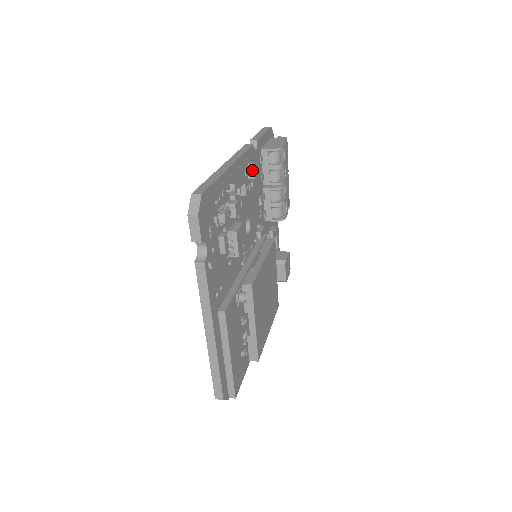
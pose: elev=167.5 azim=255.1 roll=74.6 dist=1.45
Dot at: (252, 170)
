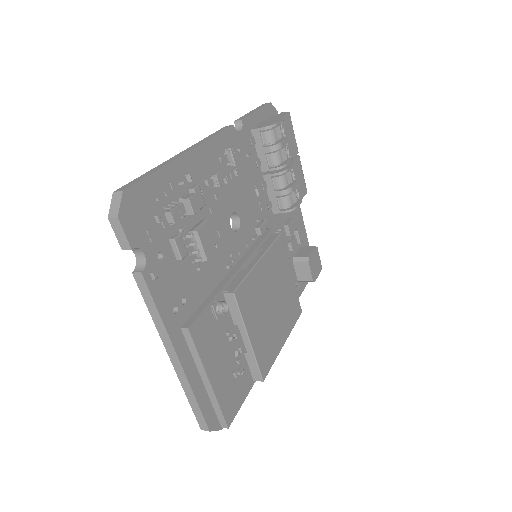
Dot at: (230, 155)
